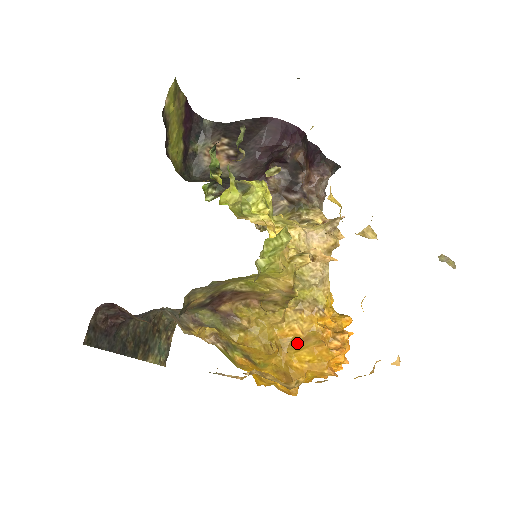
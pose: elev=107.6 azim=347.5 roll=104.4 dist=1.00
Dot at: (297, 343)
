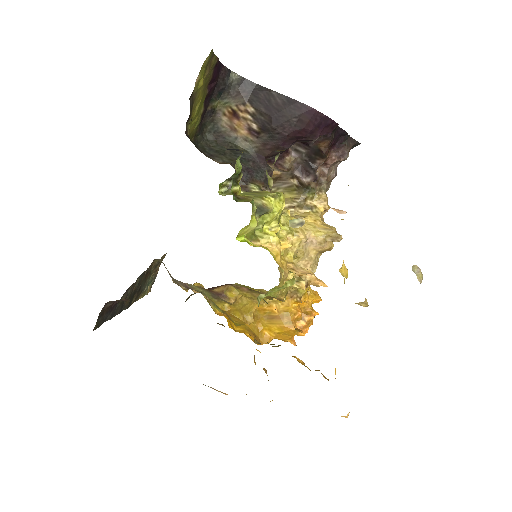
Dot at: (271, 317)
